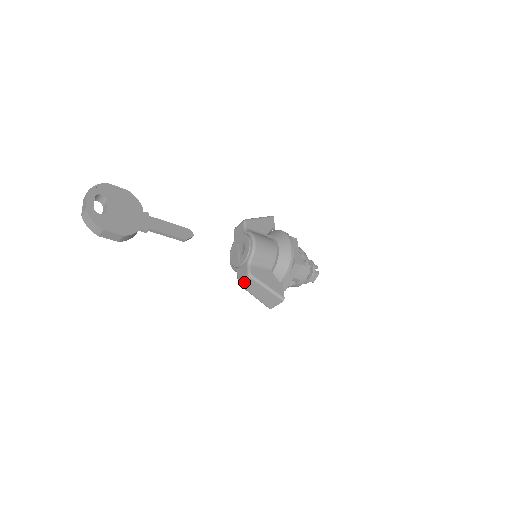
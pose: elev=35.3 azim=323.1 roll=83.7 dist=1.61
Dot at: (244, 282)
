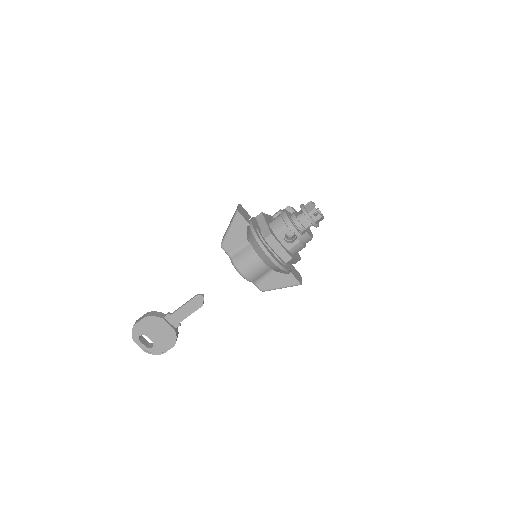
Dot at: occluded
